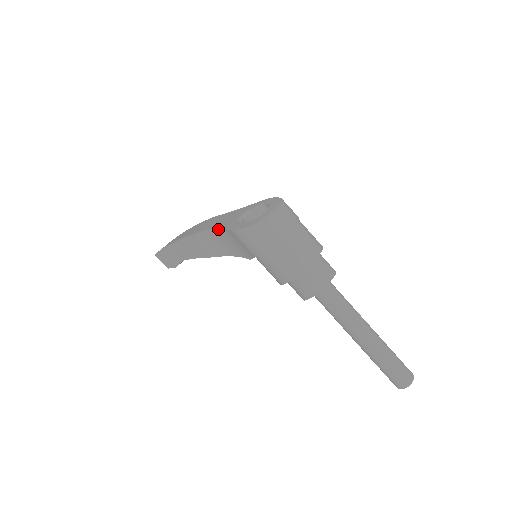
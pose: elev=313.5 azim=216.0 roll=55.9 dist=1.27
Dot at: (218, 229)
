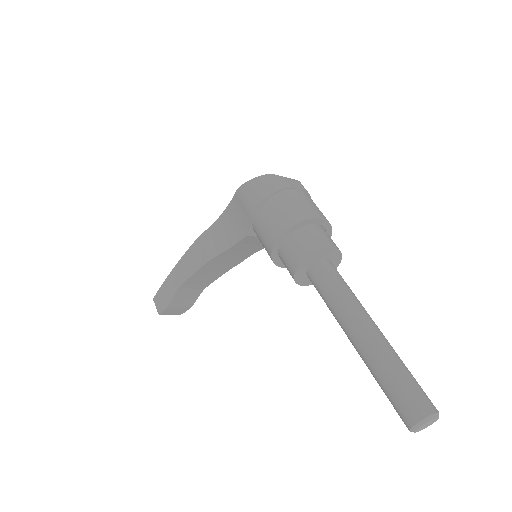
Dot at: (225, 211)
